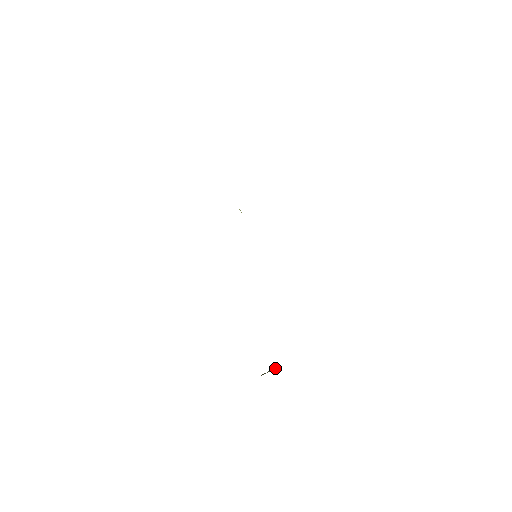
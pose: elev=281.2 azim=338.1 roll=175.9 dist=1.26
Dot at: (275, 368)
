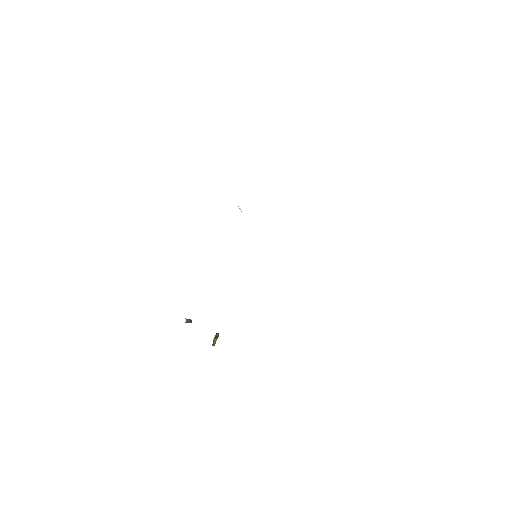
Dot at: (218, 333)
